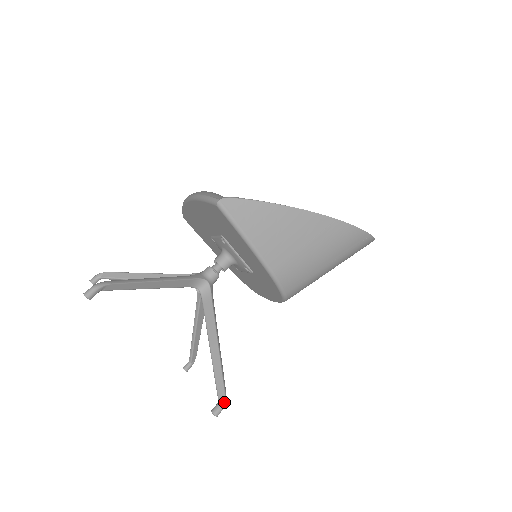
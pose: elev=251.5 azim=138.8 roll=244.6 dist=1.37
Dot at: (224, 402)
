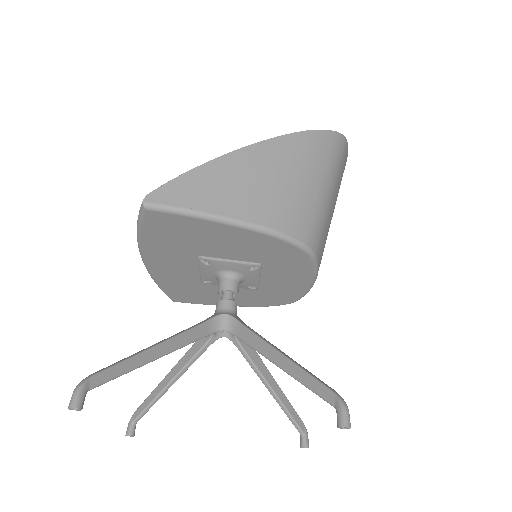
Dot at: (342, 402)
